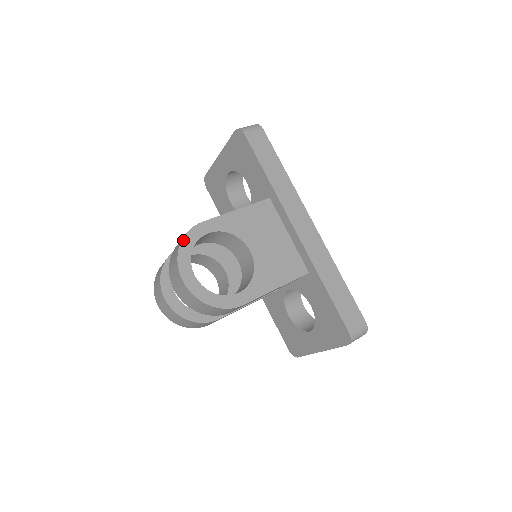
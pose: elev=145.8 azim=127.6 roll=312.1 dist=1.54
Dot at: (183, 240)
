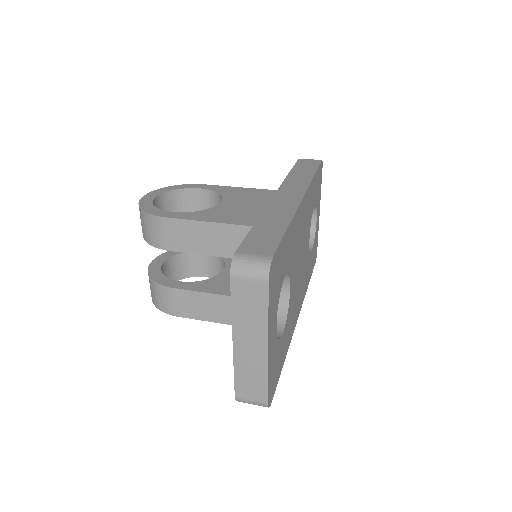
Dot at: (176, 186)
